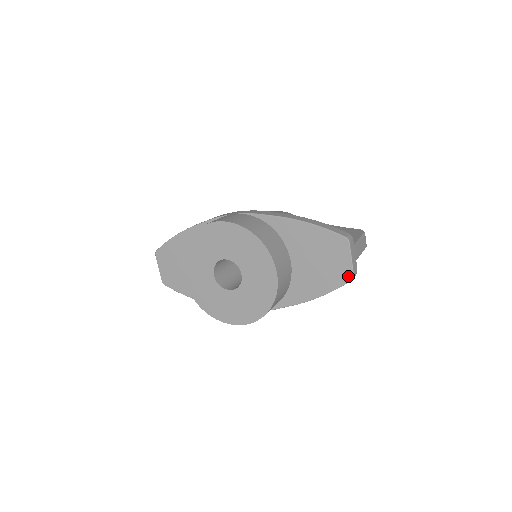
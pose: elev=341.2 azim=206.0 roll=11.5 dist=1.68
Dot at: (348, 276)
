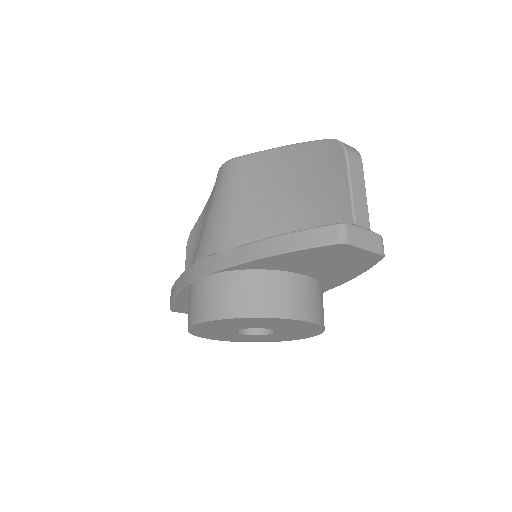
Dot at: (376, 258)
